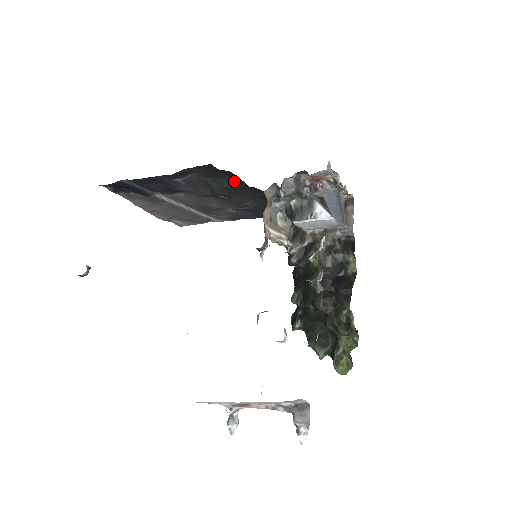
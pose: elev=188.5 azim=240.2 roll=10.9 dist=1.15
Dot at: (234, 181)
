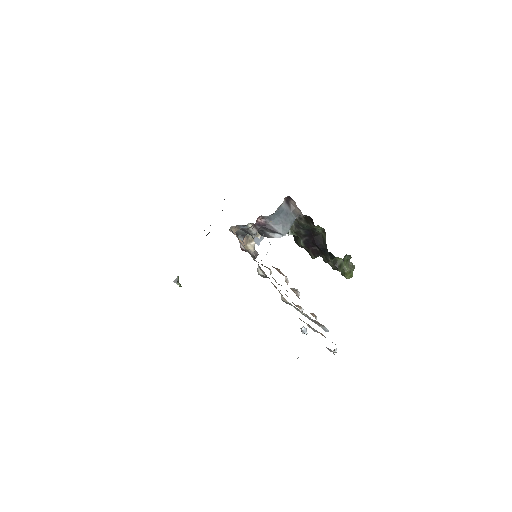
Dot at: (206, 235)
